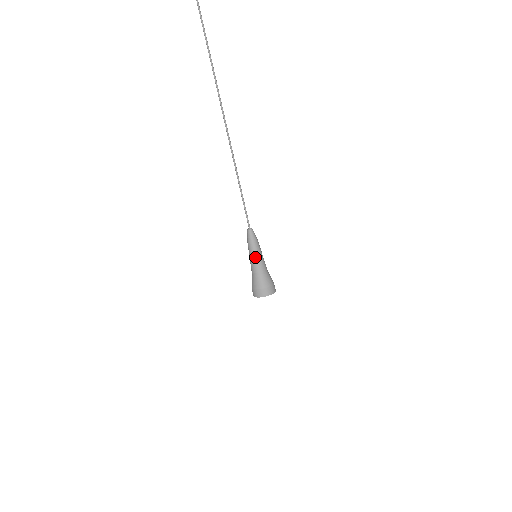
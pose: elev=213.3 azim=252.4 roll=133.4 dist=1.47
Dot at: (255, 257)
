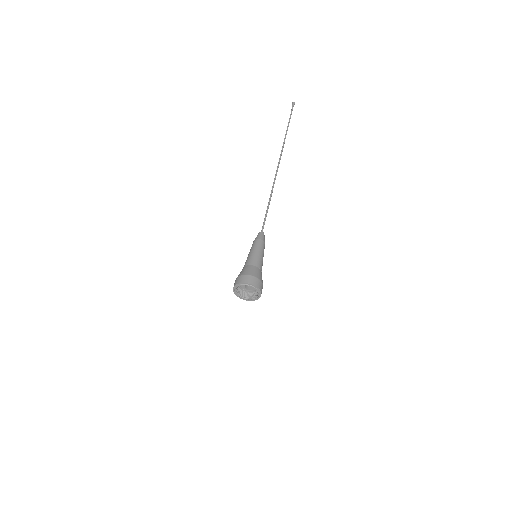
Dot at: (258, 251)
